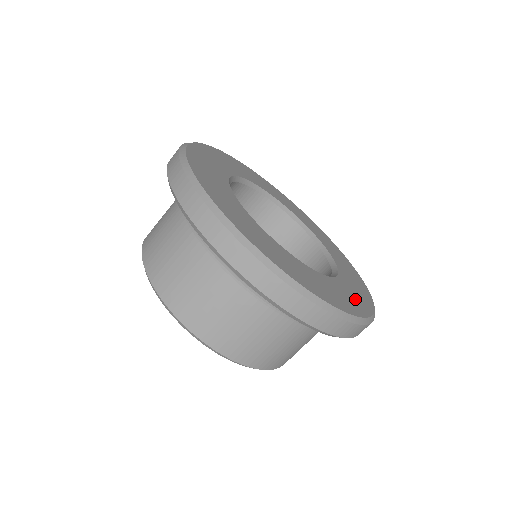
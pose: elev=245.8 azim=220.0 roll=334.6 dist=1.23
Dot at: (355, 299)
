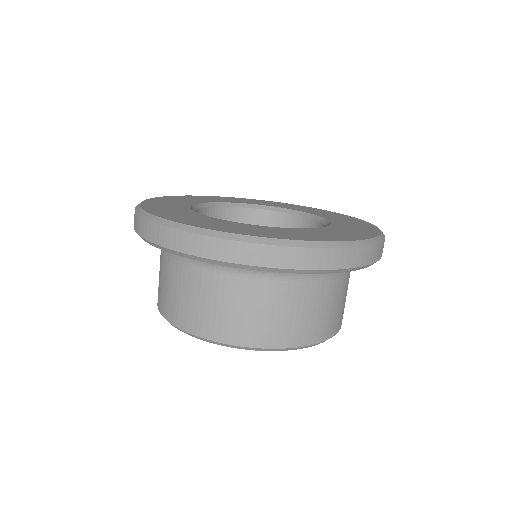
Dot at: (357, 231)
